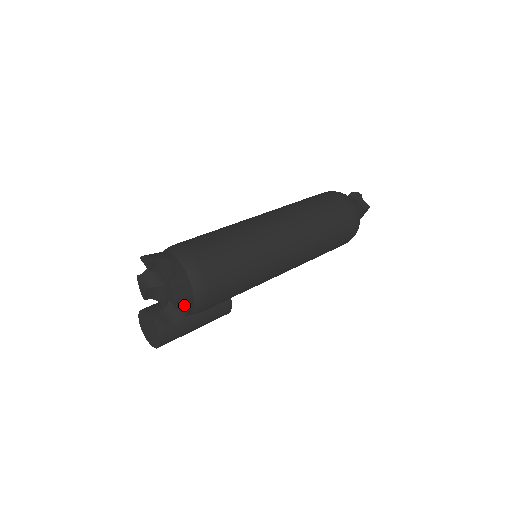
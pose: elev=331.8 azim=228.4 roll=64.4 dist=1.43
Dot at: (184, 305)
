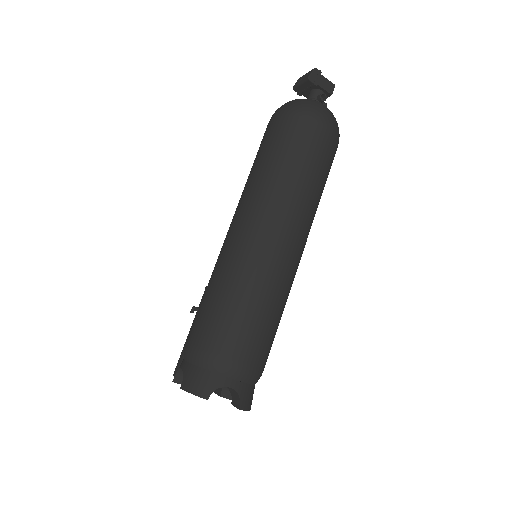
Dot at: (252, 398)
